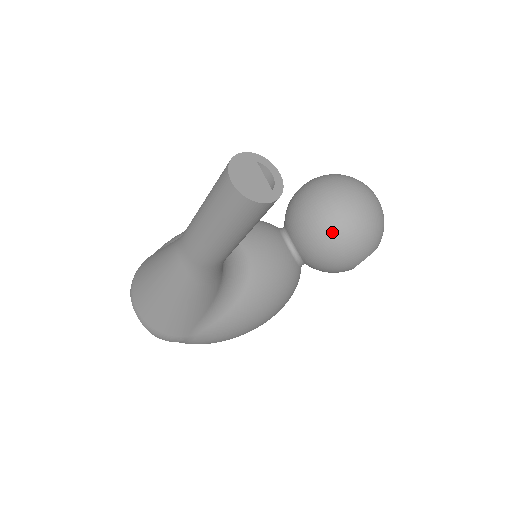
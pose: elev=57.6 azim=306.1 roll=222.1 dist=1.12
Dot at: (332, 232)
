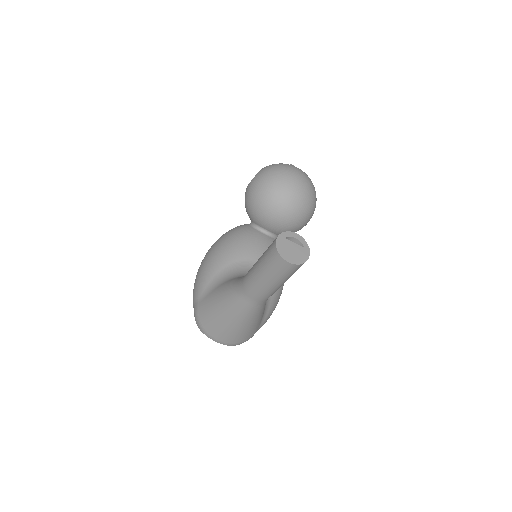
Dot at: (294, 213)
